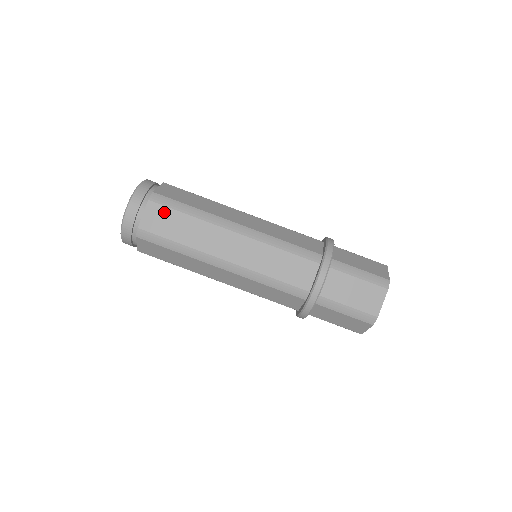
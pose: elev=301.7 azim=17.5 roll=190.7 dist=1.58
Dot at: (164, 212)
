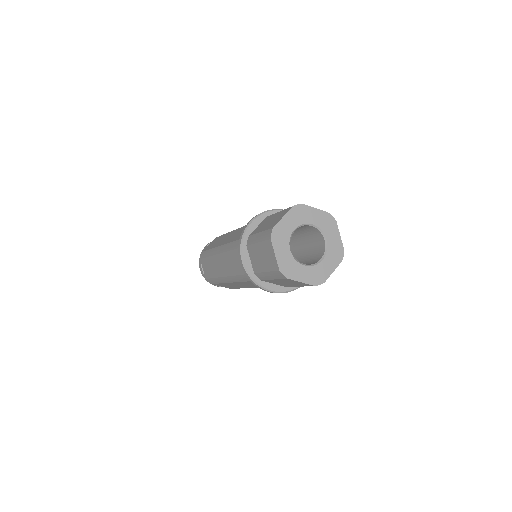
Dot at: occluded
